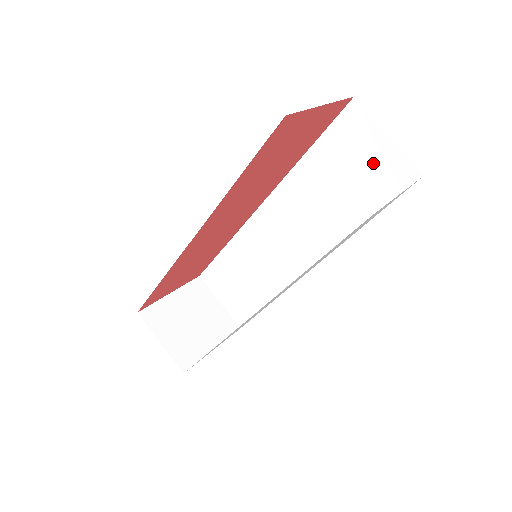
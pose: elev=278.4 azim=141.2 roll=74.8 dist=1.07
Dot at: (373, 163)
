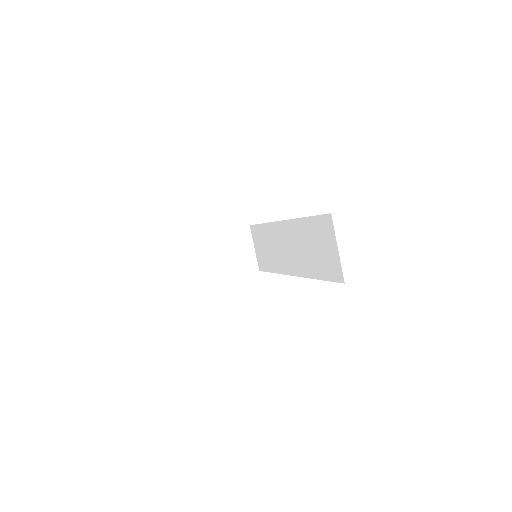
Dot at: (329, 254)
